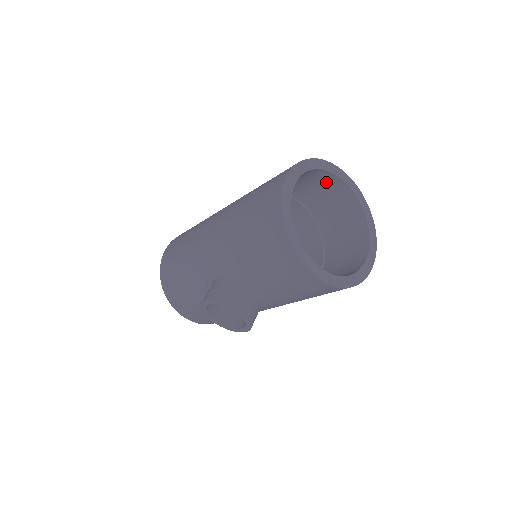
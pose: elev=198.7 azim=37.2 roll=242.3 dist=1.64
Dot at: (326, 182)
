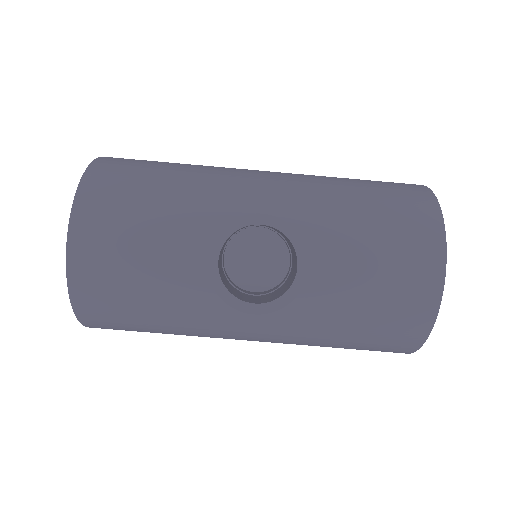
Dot at: occluded
